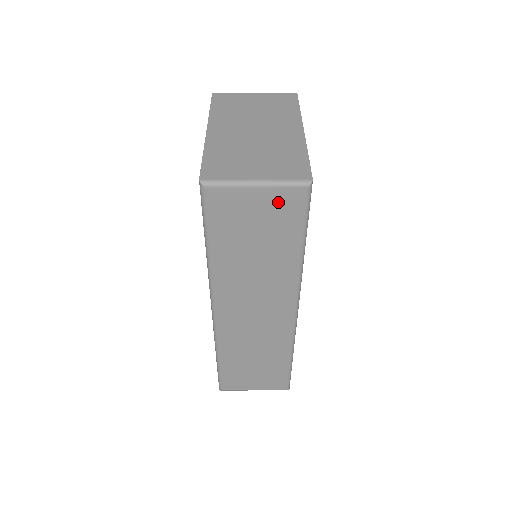
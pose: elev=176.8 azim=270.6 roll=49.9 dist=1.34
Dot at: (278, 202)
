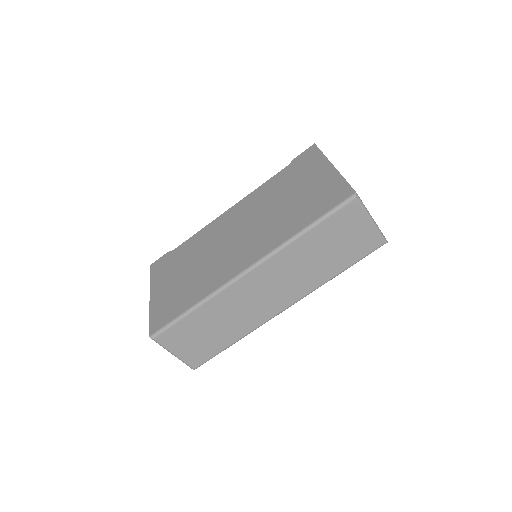
Dot at: (367, 238)
